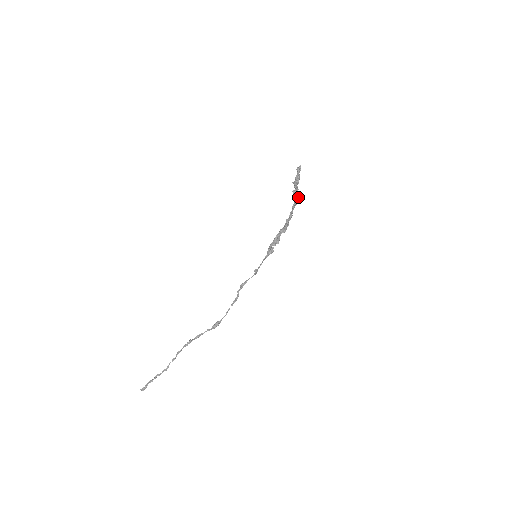
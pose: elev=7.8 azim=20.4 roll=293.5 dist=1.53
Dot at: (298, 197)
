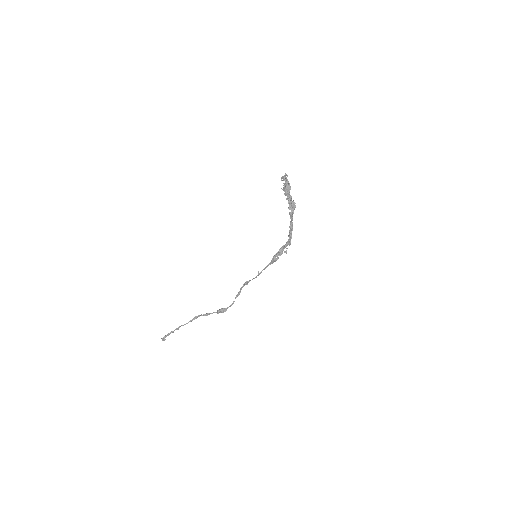
Dot at: (294, 208)
